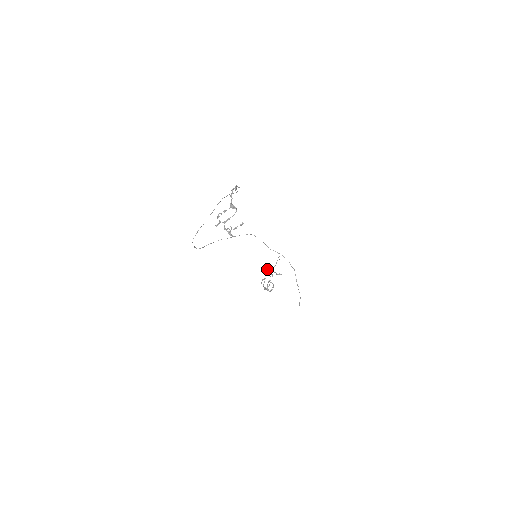
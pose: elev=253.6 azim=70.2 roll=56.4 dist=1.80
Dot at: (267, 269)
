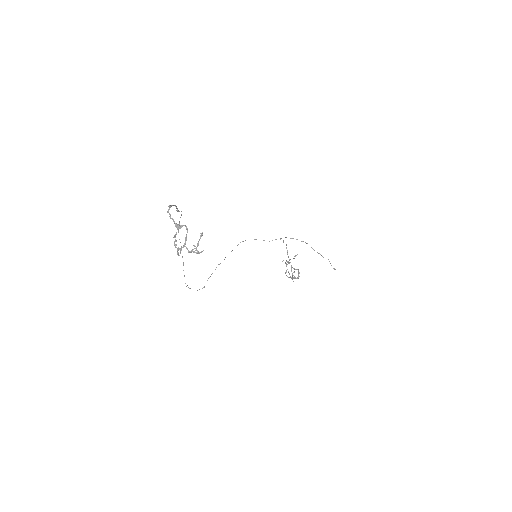
Dot at: (282, 261)
